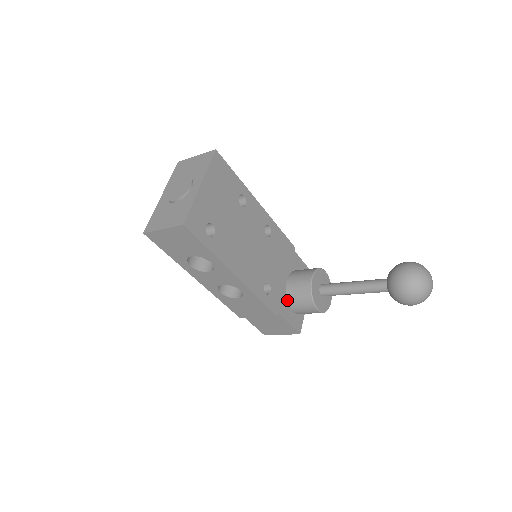
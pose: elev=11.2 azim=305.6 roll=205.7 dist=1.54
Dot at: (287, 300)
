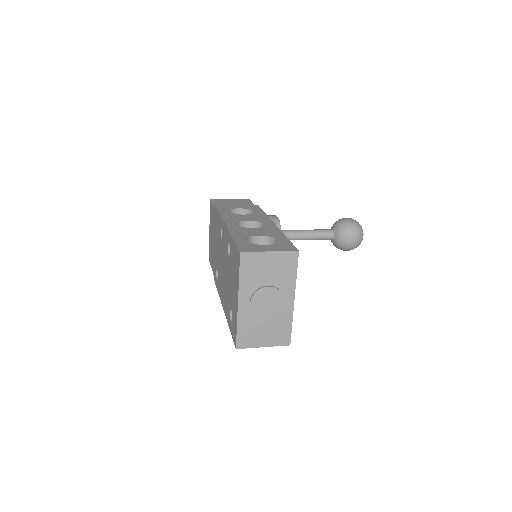
Dot at: occluded
